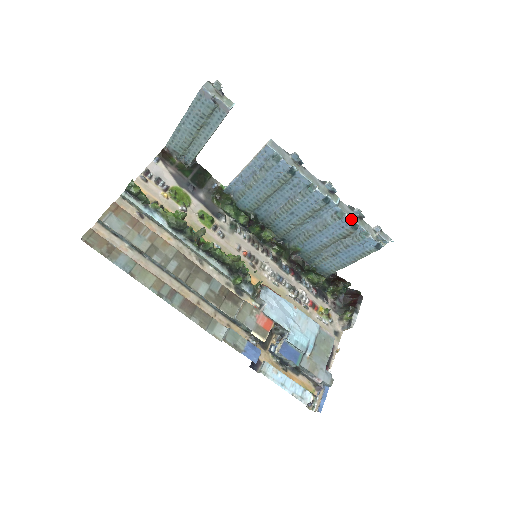
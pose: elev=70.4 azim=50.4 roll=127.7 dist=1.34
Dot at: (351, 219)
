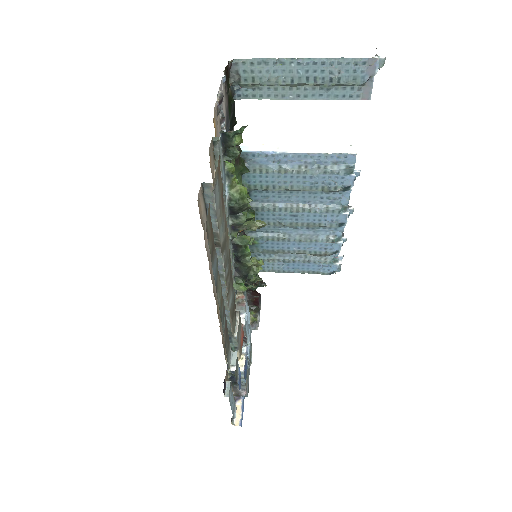
Dot at: (340, 246)
